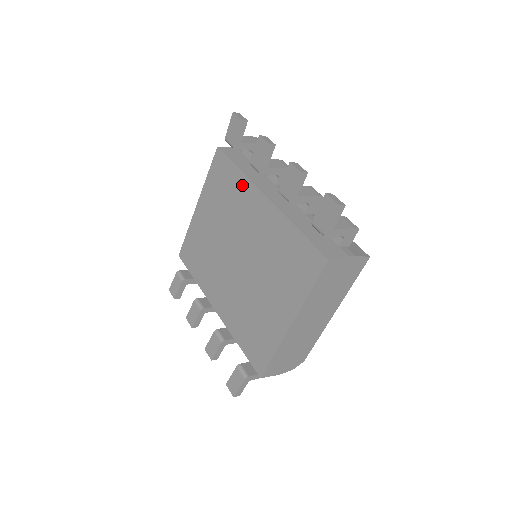
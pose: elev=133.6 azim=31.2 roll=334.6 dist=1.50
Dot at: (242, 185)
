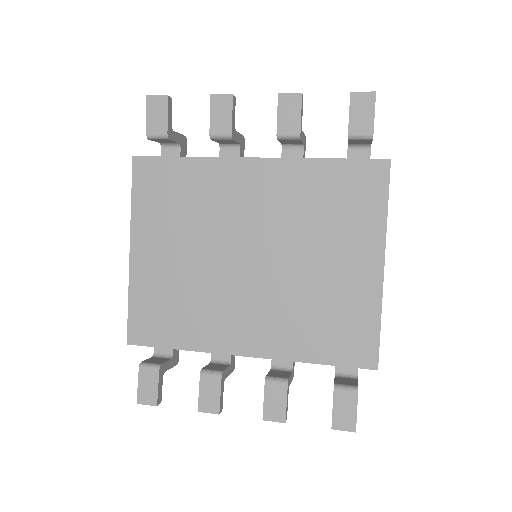
Dot at: (206, 171)
